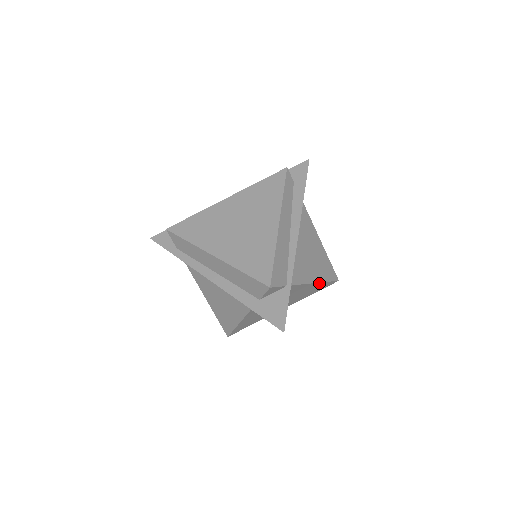
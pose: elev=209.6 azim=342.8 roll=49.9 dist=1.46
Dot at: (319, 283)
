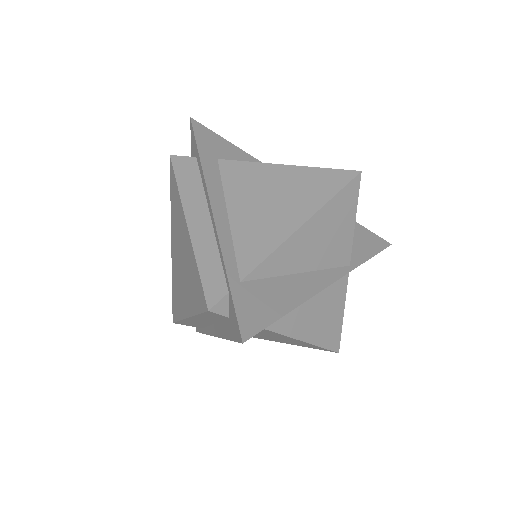
Dot at: occluded
